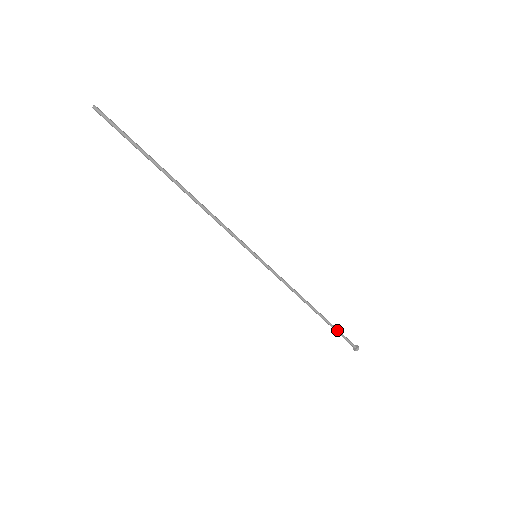
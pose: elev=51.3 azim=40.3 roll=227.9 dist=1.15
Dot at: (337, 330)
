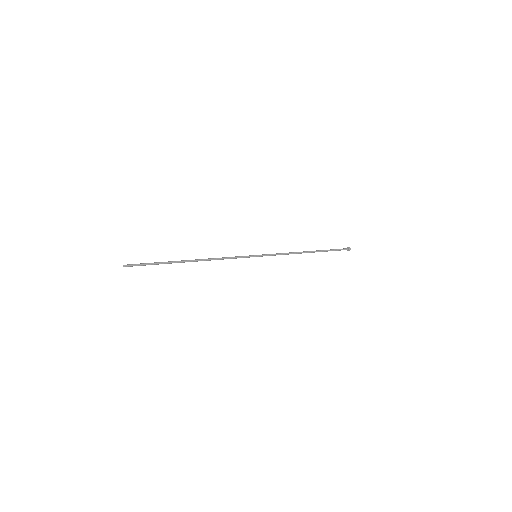
Dot at: occluded
